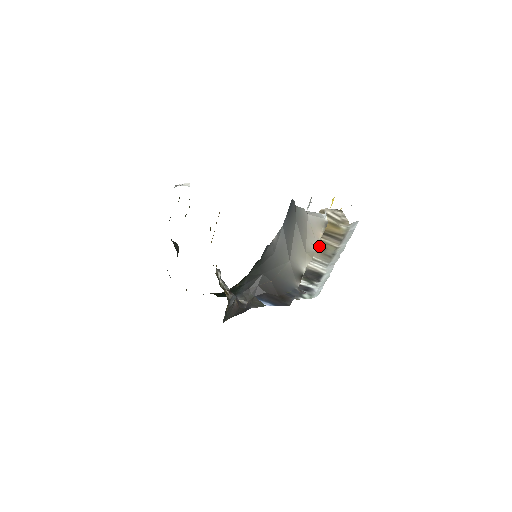
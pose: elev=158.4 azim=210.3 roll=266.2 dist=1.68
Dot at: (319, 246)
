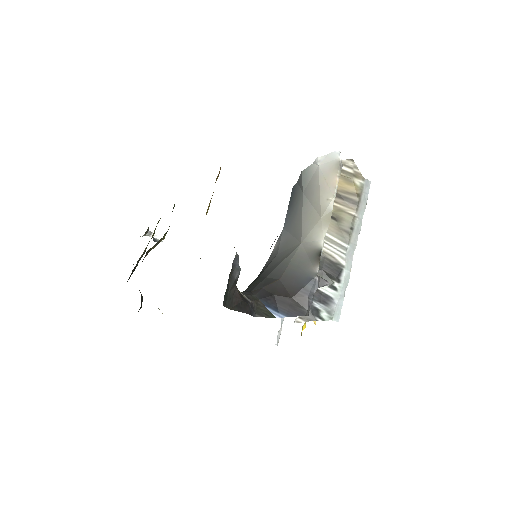
Dot at: (334, 216)
